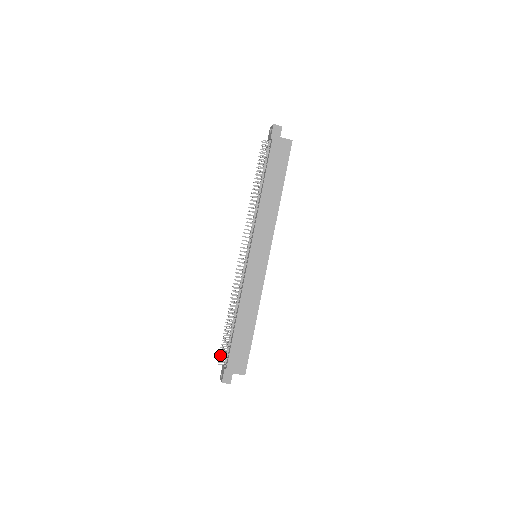
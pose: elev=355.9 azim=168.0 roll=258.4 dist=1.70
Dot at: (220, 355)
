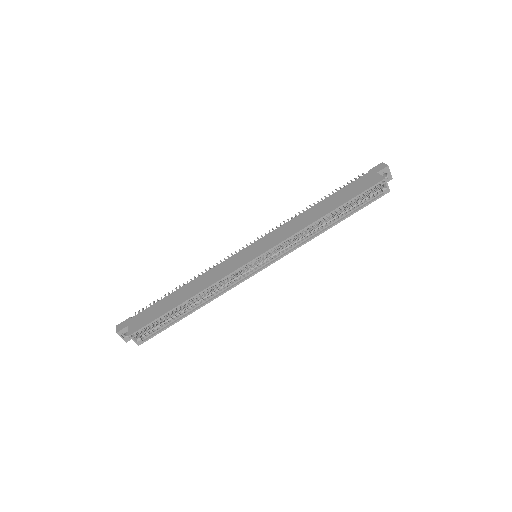
Dot at: occluded
